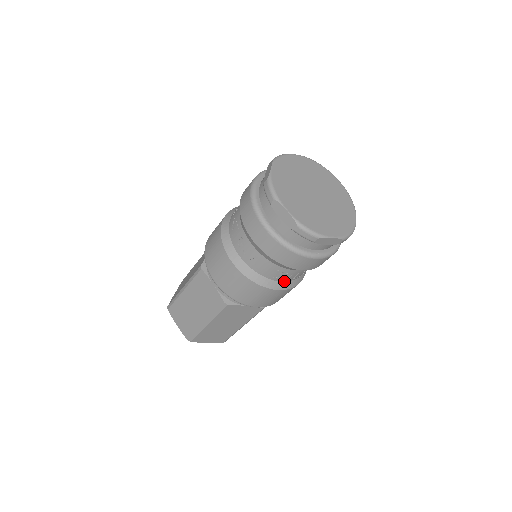
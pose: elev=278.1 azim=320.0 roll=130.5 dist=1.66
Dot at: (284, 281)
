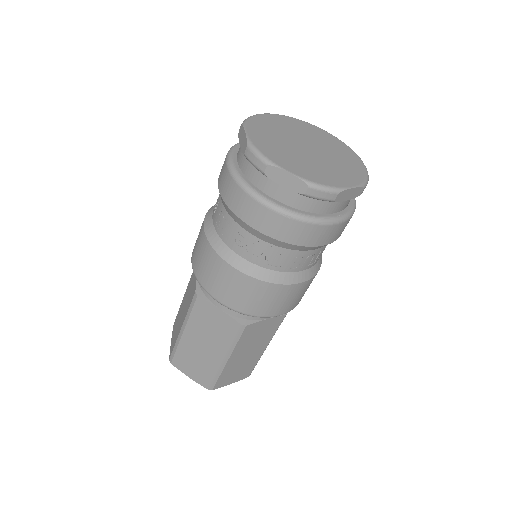
Dot at: (306, 269)
